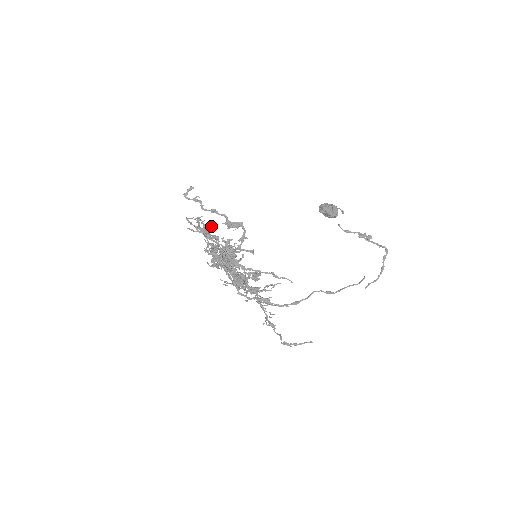
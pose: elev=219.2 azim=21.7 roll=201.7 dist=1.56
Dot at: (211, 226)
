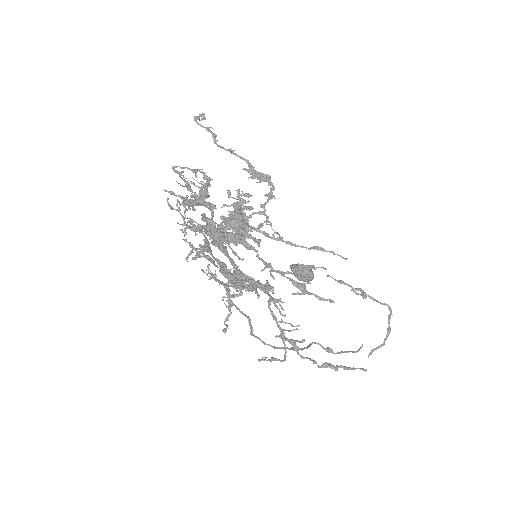
Dot at: occluded
